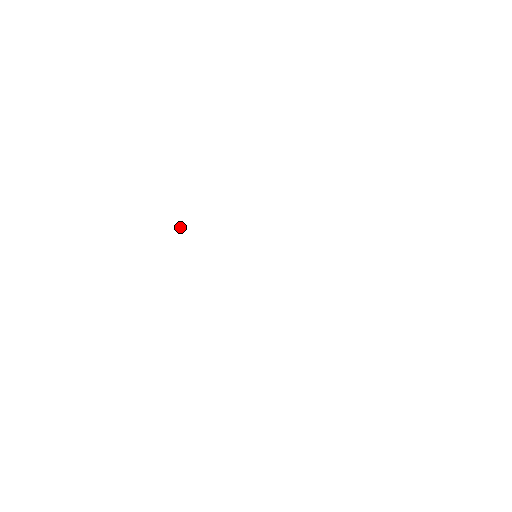
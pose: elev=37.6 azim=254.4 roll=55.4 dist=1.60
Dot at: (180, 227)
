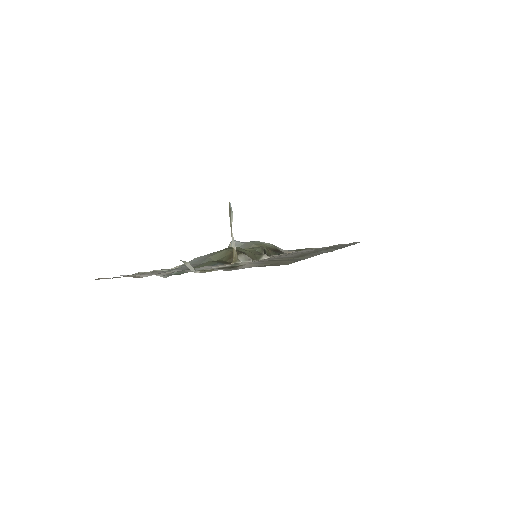
Dot at: (231, 229)
